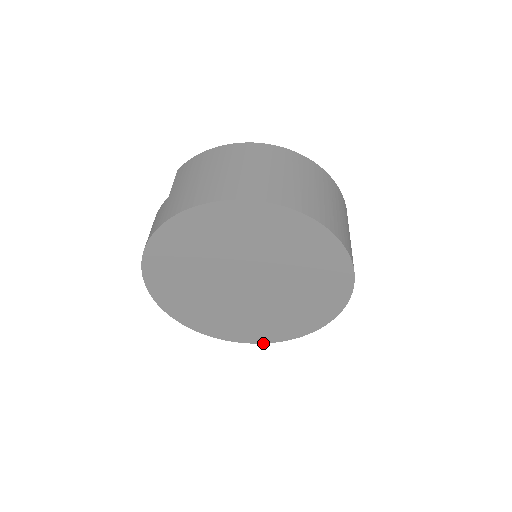
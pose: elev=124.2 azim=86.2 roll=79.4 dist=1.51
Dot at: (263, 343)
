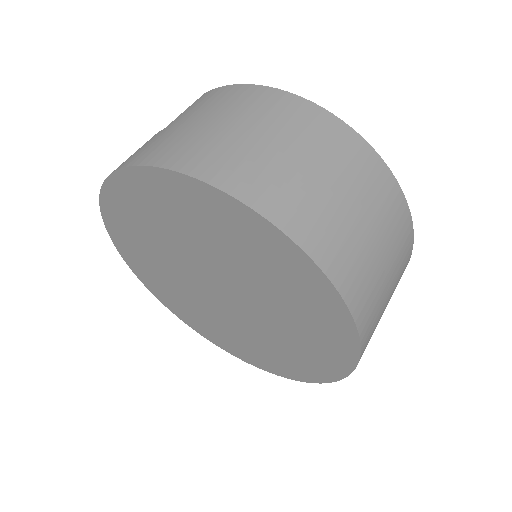
Dot at: (228, 352)
